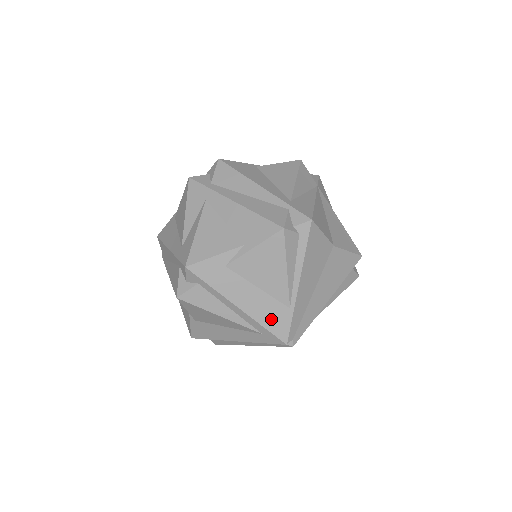
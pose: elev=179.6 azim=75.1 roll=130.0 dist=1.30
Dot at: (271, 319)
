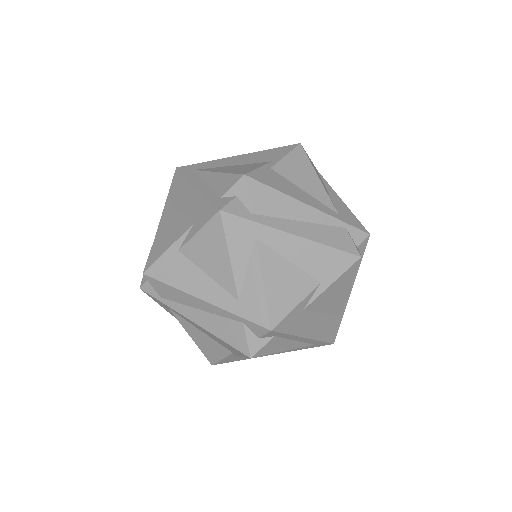
Dot at: (328, 332)
